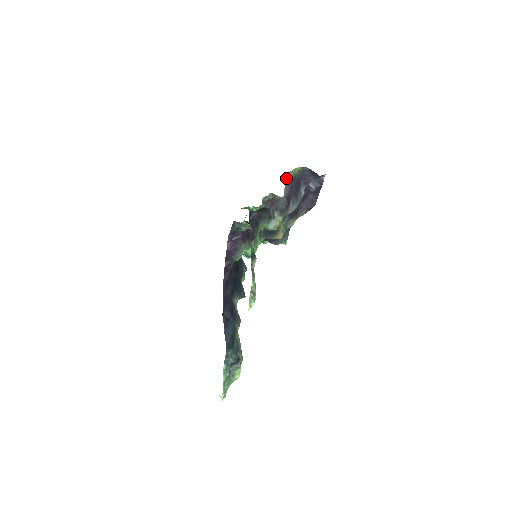
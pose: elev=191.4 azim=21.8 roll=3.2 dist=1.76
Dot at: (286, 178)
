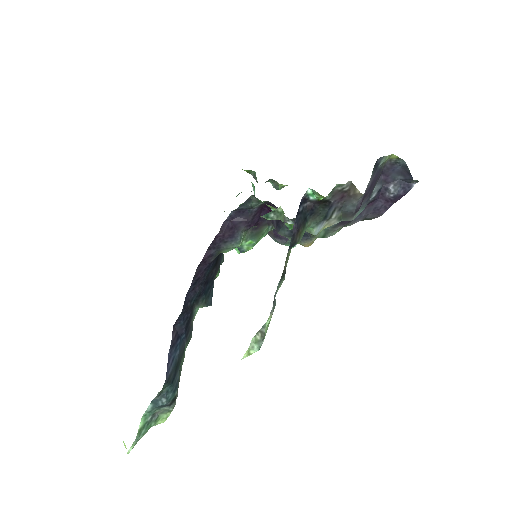
Dot at: (375, 165)
